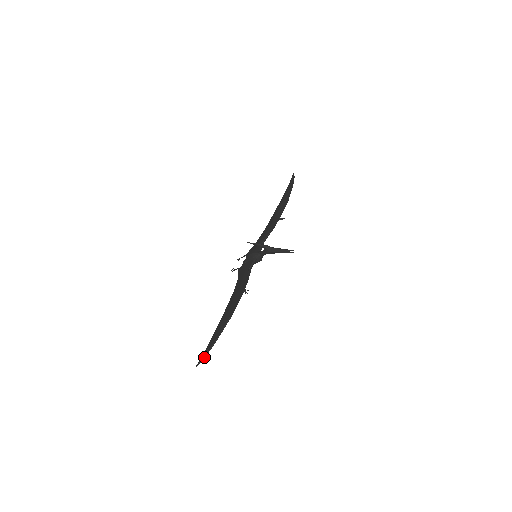
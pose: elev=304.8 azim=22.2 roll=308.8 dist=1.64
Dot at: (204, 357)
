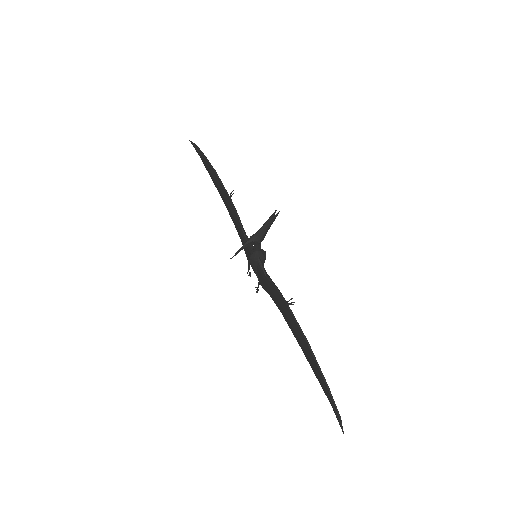
Dot at: (338, 415)
